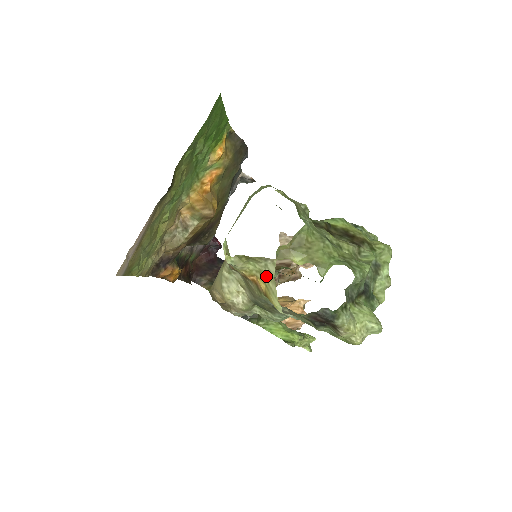
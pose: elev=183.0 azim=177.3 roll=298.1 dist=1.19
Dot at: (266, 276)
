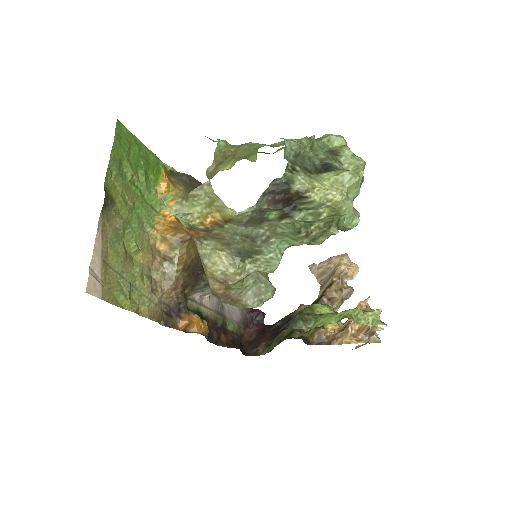
Dot at: (212, 202)
